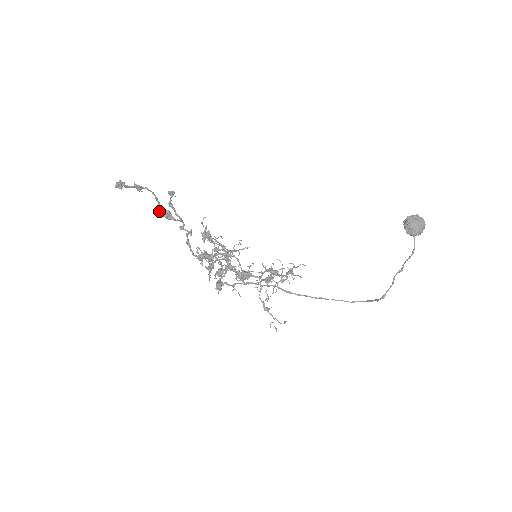
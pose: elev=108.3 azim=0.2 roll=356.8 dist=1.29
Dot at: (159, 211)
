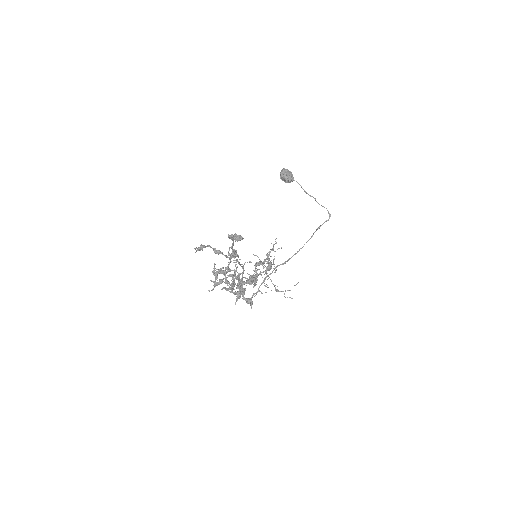
Dot at: (233, 254)
